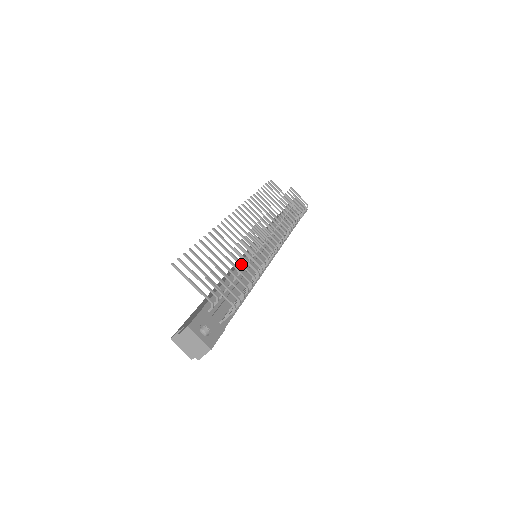
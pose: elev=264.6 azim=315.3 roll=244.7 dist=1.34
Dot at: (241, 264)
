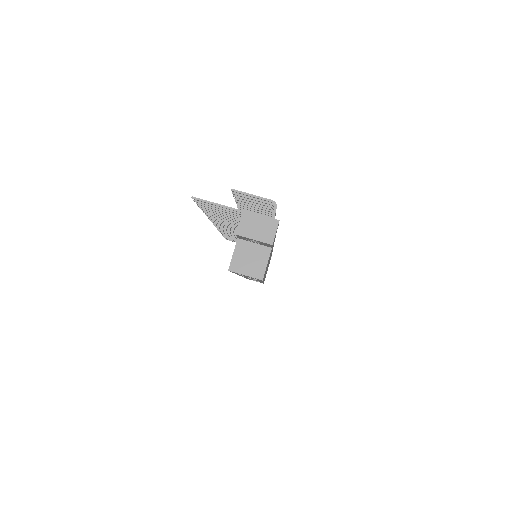
Dot at: (253, 207)
